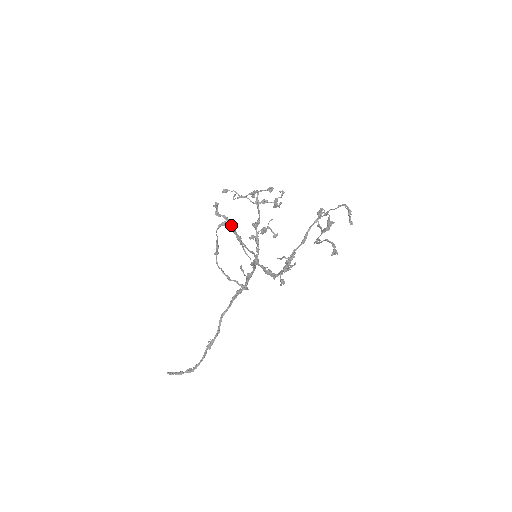
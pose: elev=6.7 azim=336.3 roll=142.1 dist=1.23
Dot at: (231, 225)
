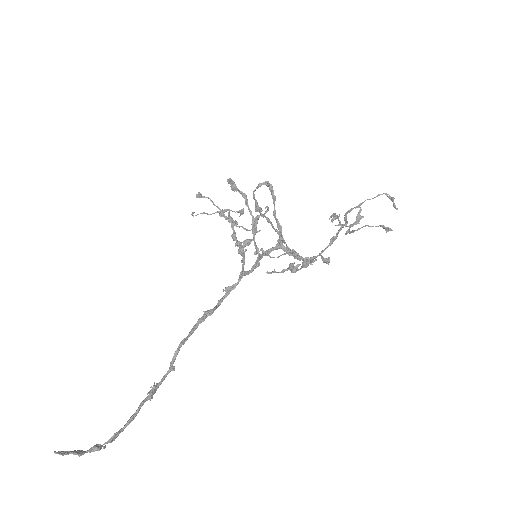
Dot at: (272, 188)
